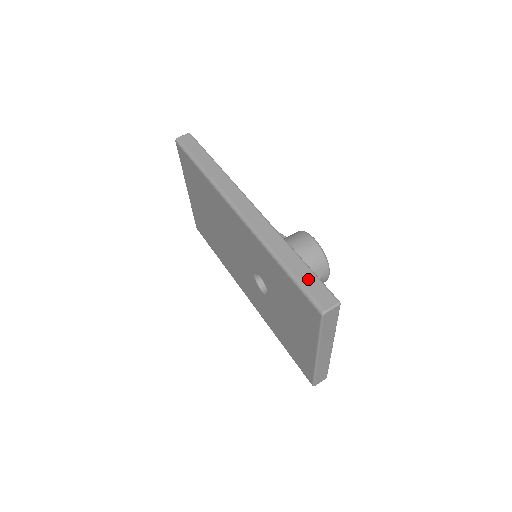
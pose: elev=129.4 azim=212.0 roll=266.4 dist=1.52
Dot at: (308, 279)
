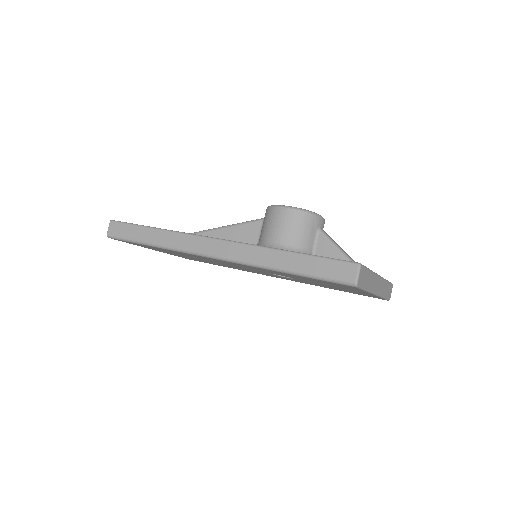
Dot at: (318, 267)
